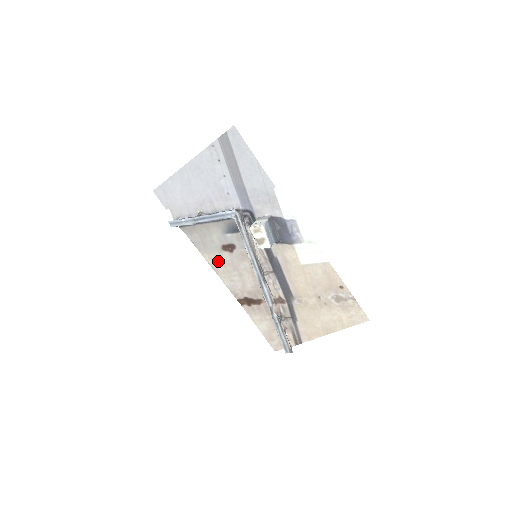
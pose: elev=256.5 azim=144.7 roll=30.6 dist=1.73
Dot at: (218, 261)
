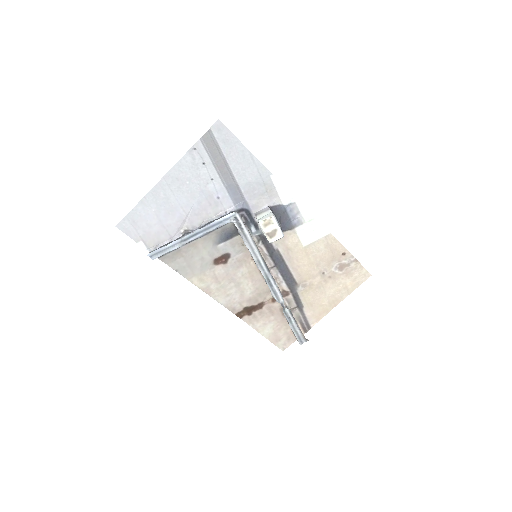
Dot at: (210, 280)
